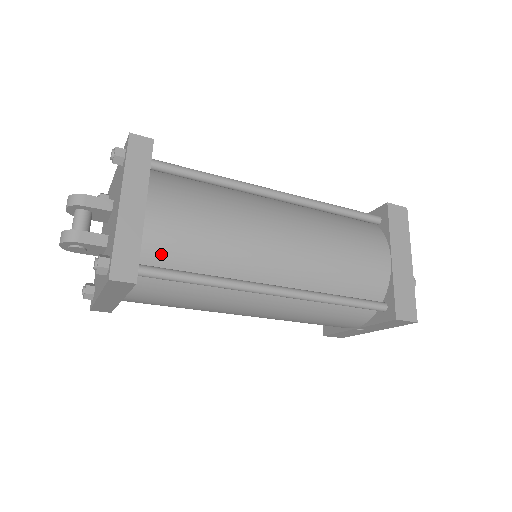
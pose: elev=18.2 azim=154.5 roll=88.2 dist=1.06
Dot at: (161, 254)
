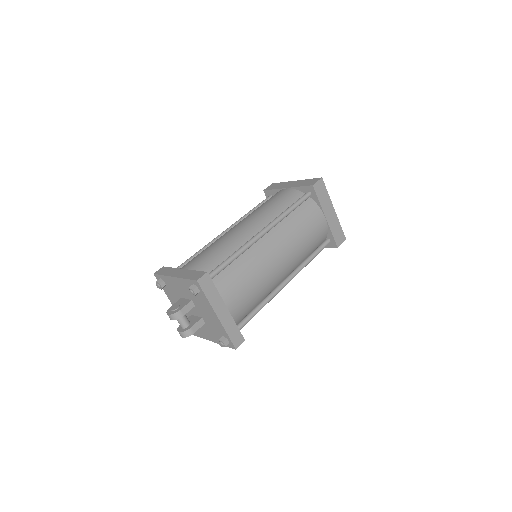
Dot at: (241, 316)
